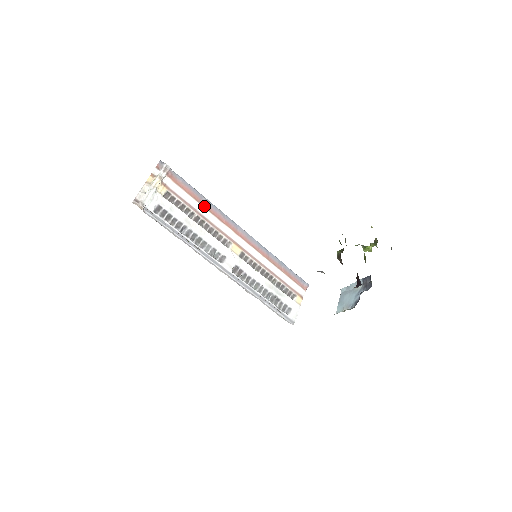
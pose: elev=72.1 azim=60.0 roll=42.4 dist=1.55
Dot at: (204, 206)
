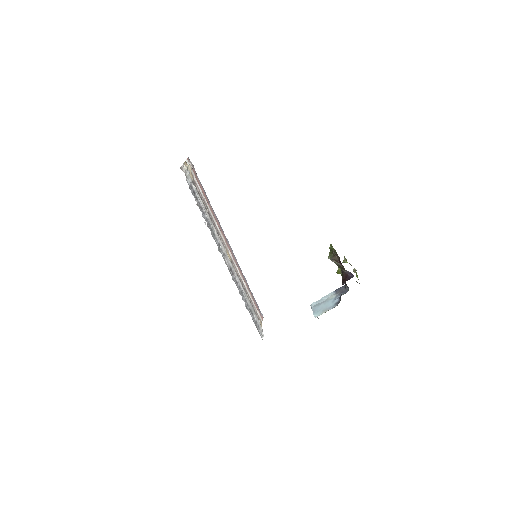
Dot at: (210, 209)
